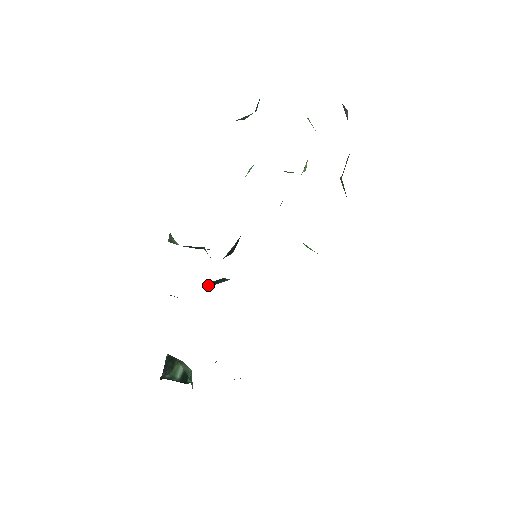
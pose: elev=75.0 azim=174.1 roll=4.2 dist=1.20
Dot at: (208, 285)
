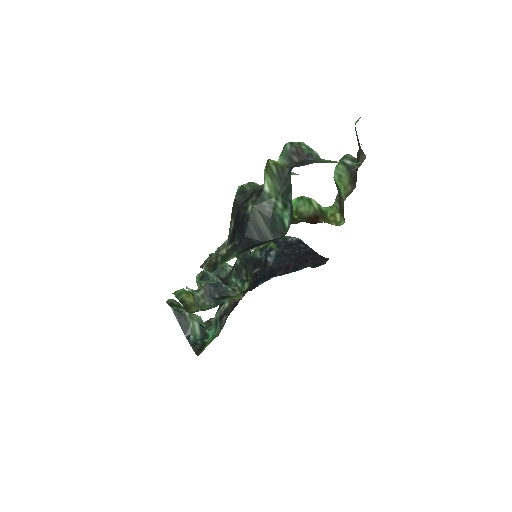
Dot at: occluded
